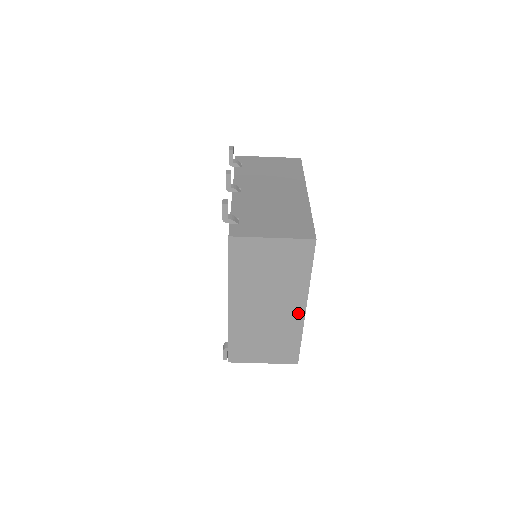
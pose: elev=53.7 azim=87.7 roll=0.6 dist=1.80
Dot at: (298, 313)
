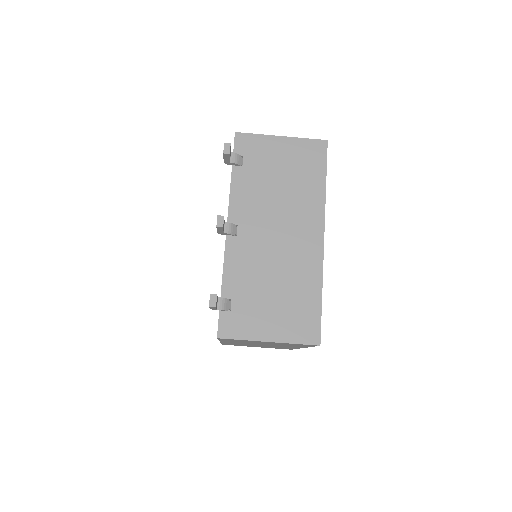
Dot at: occluded
